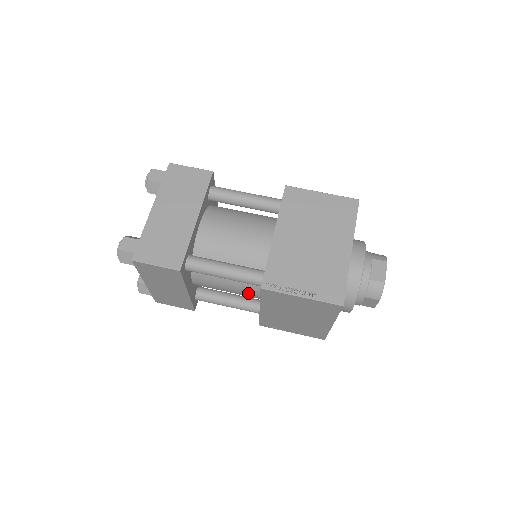
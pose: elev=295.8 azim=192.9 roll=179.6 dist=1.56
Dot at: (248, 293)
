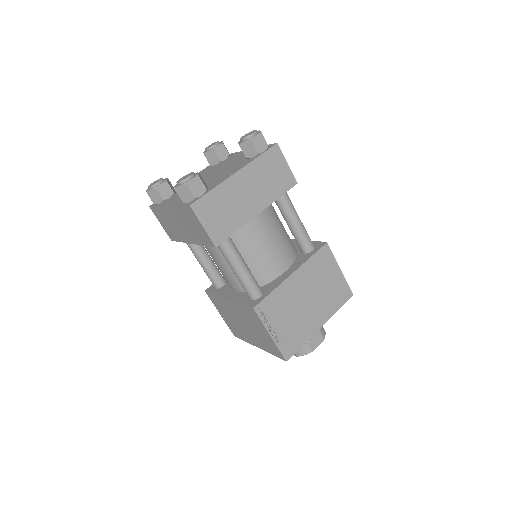
Dot at: (229, 281)
